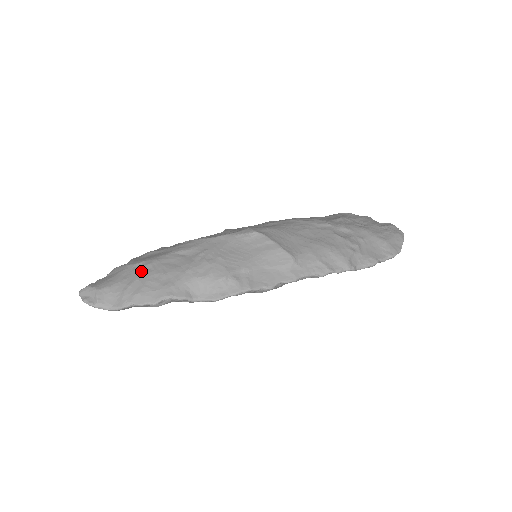
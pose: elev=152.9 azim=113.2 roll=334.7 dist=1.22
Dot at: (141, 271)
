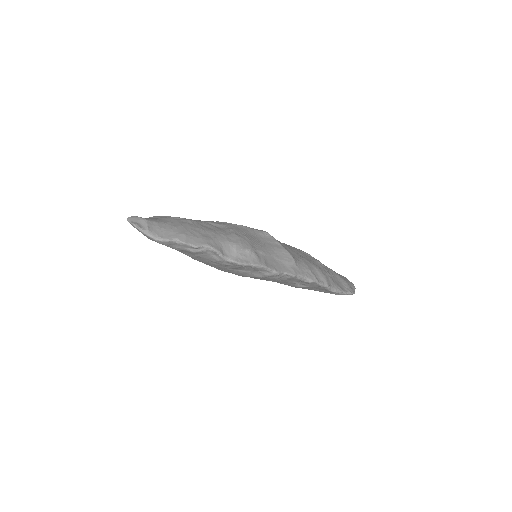
Dot at: (183, 222)
